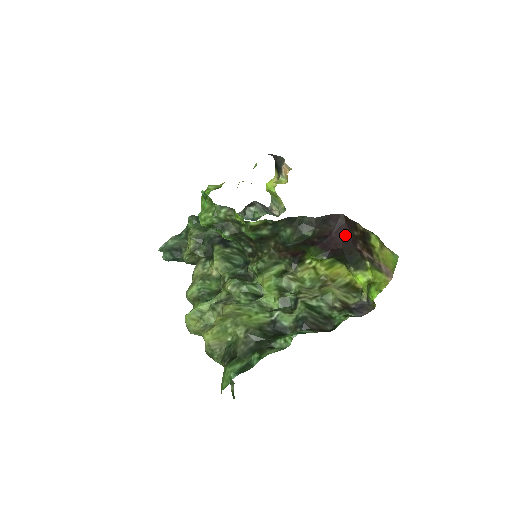
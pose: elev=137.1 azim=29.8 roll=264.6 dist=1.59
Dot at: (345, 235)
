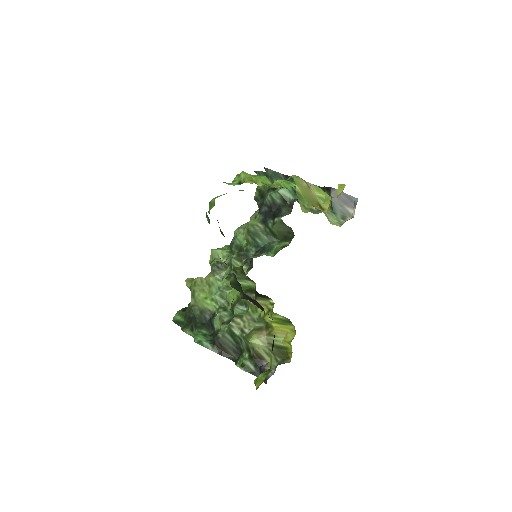
Dot at: occluded
